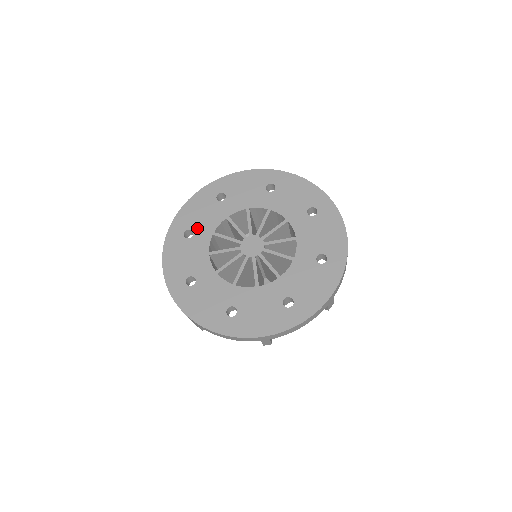
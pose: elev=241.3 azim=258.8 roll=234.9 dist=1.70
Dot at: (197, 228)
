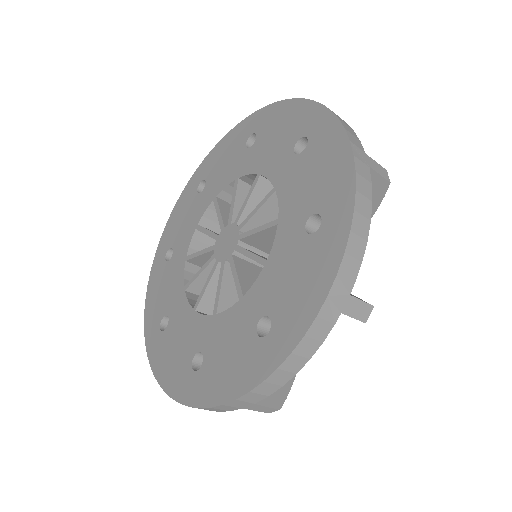
Dot at: (168, 307)
